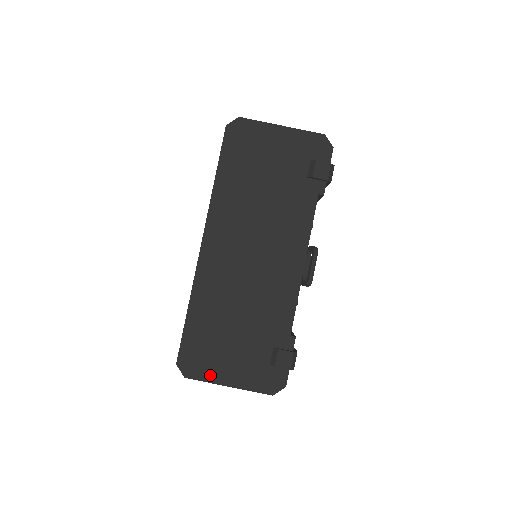
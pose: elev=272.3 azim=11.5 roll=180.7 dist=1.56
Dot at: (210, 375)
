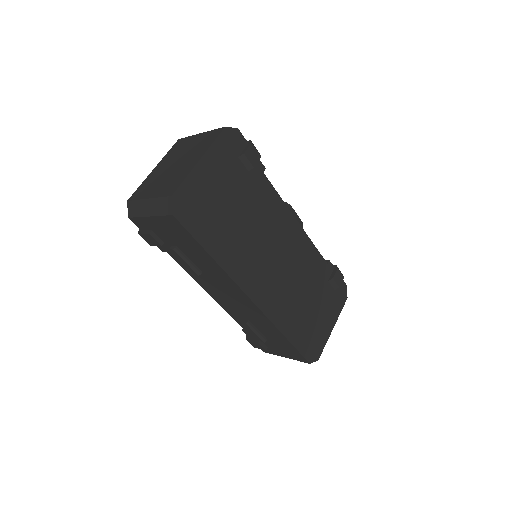
Dot at: (324, 339)
